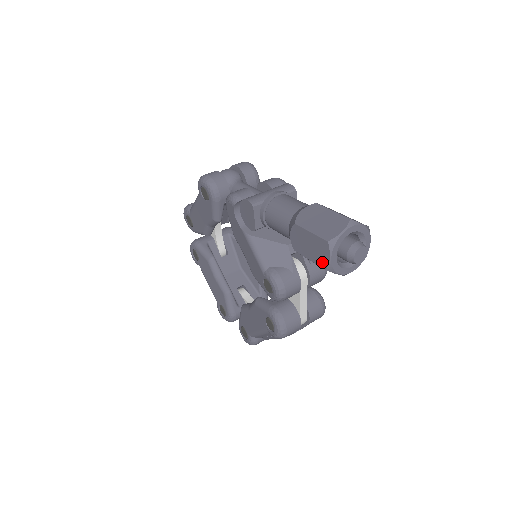
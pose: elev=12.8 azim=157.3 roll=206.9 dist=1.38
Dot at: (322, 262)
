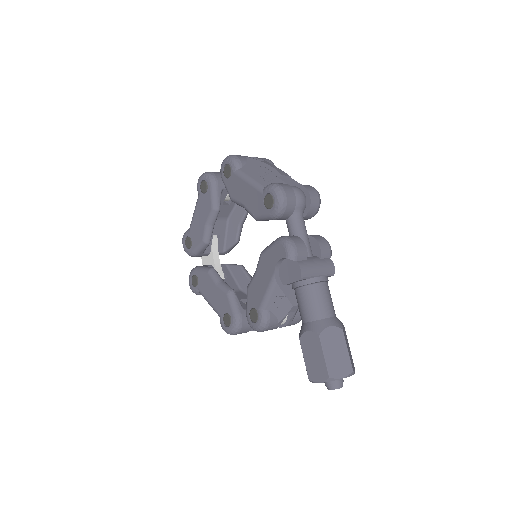
Dot at: (312, 375)
